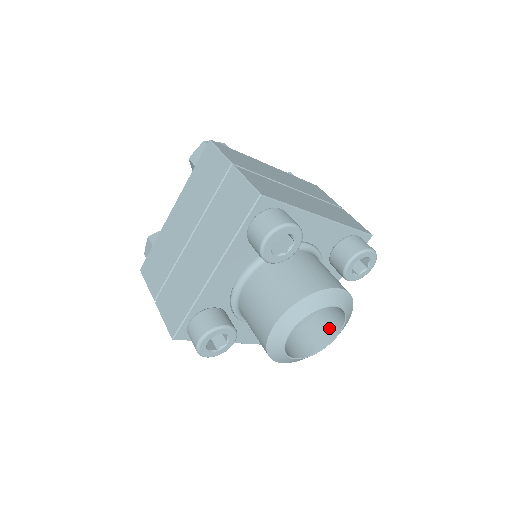
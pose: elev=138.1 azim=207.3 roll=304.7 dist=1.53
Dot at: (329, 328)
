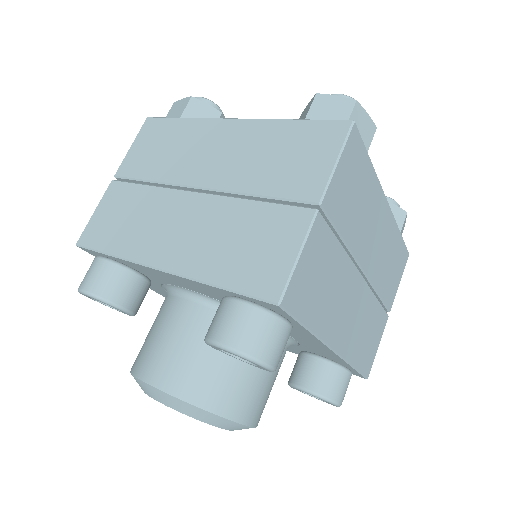
Dot at: occluded
